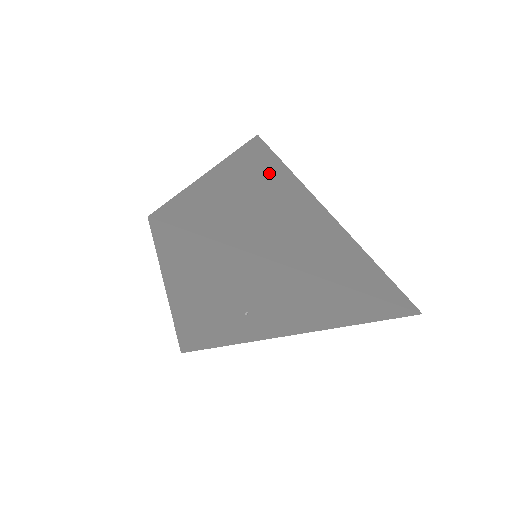
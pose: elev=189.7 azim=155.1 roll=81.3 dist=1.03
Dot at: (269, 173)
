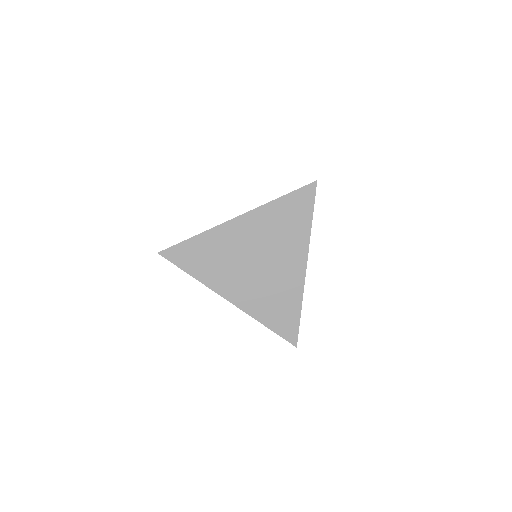
Dot at: (281, 225)
